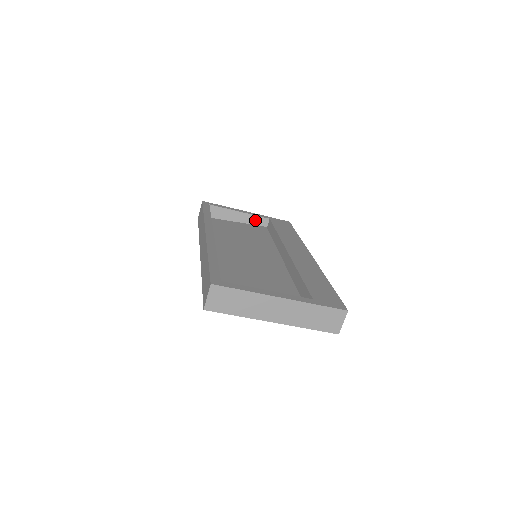
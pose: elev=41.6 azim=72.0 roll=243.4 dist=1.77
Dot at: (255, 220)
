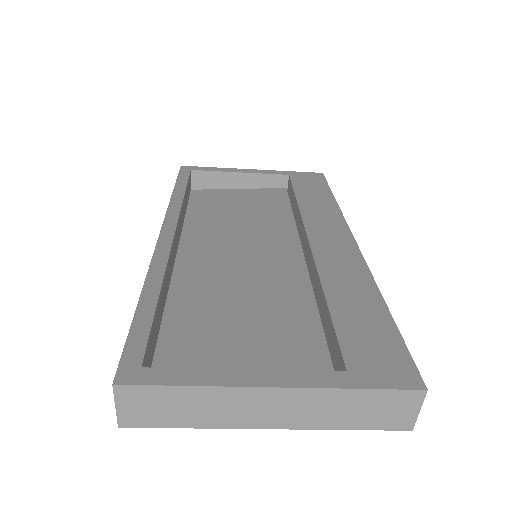
Dot at: (266, 181)
